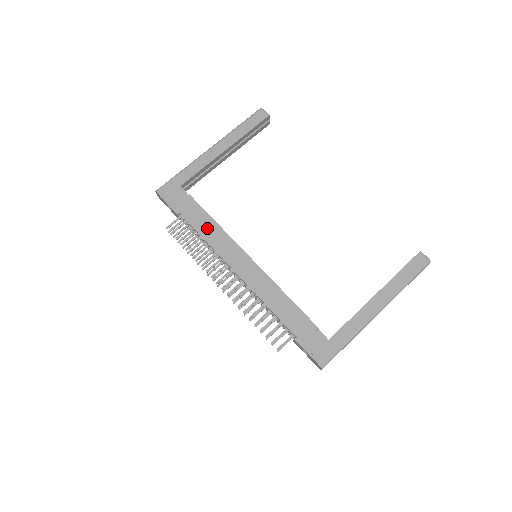
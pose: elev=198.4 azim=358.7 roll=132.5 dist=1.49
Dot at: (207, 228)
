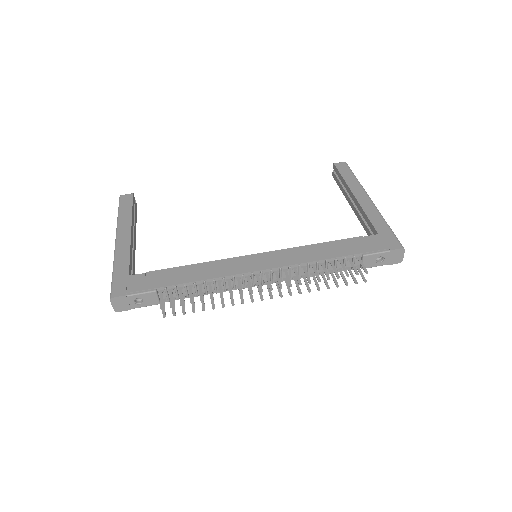
Dot at: (196, 273)
